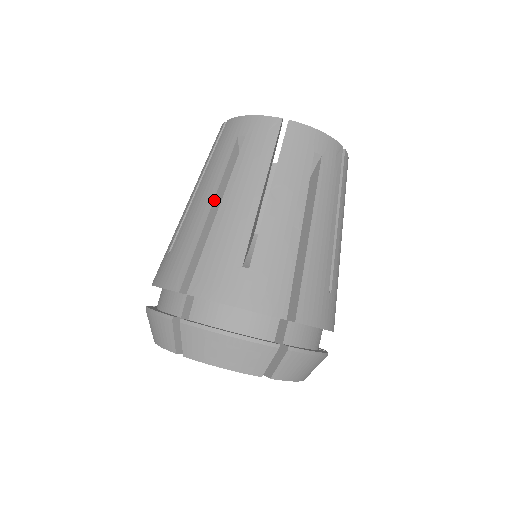
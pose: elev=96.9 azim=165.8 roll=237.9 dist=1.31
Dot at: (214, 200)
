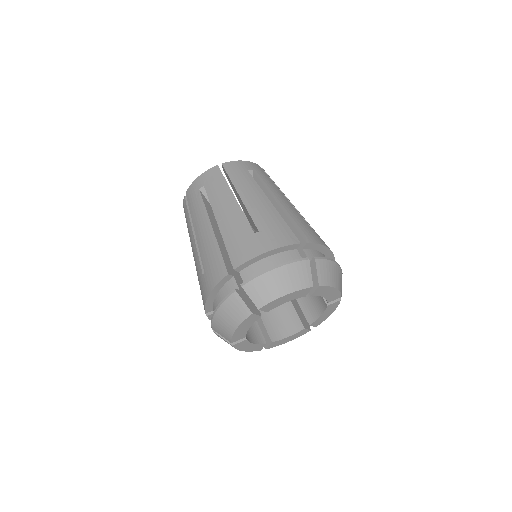
Dot at: (268, 199)
